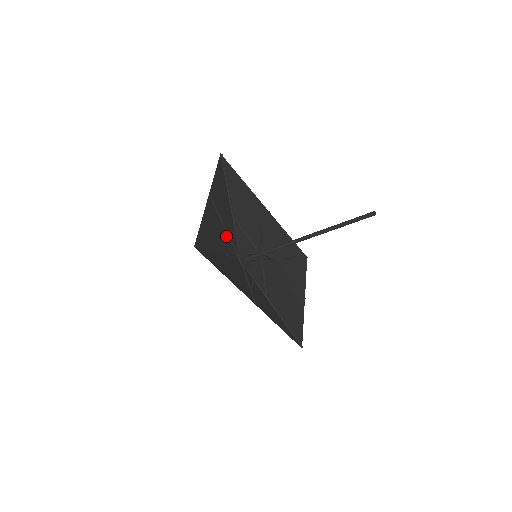
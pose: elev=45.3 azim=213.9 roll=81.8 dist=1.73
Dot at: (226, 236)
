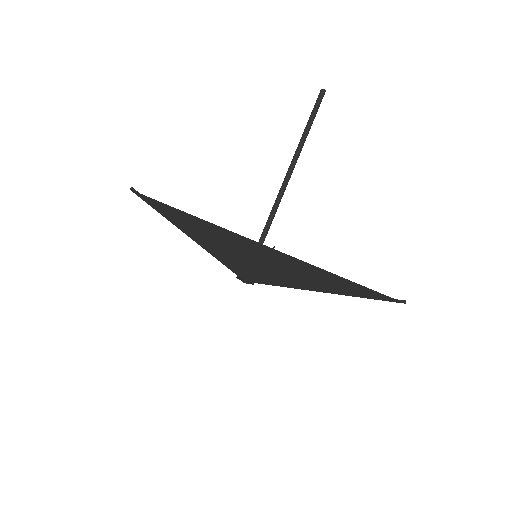
Dot at: occluded
